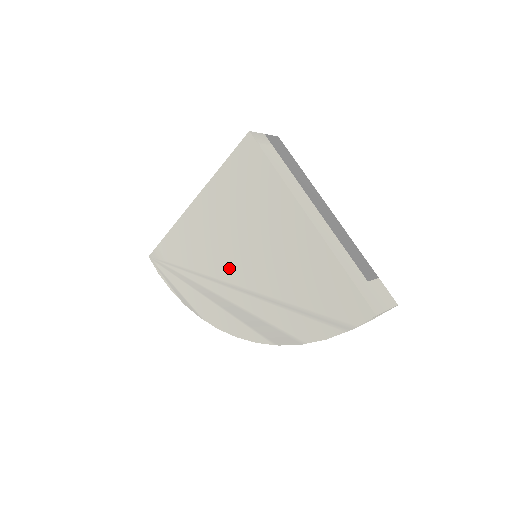
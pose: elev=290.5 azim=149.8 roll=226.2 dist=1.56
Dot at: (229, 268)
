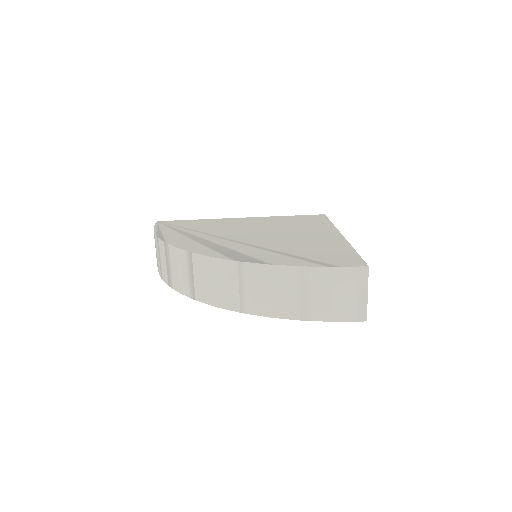
Dot at: (236, 234)
